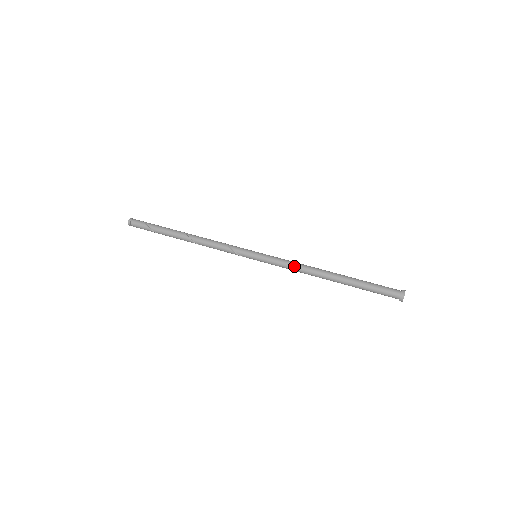
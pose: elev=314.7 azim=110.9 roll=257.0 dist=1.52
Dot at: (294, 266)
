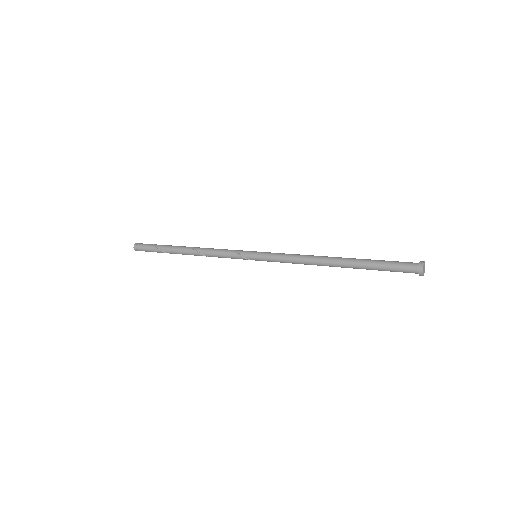
Dot at: (297, 254)
